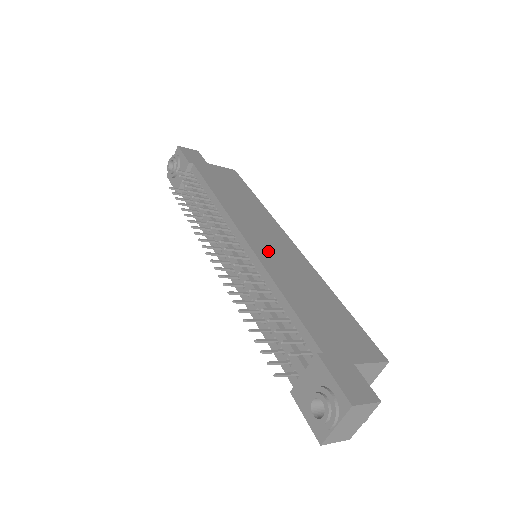
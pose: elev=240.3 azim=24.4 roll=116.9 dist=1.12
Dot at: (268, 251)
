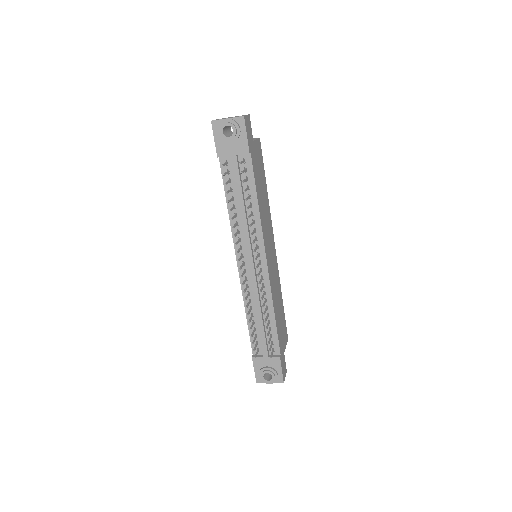
Dot at: (272, 271)
